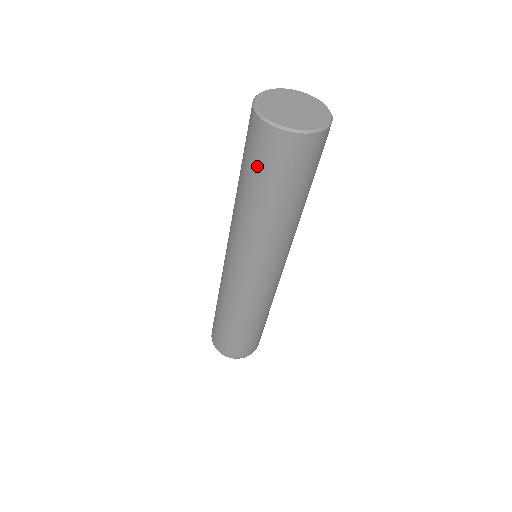
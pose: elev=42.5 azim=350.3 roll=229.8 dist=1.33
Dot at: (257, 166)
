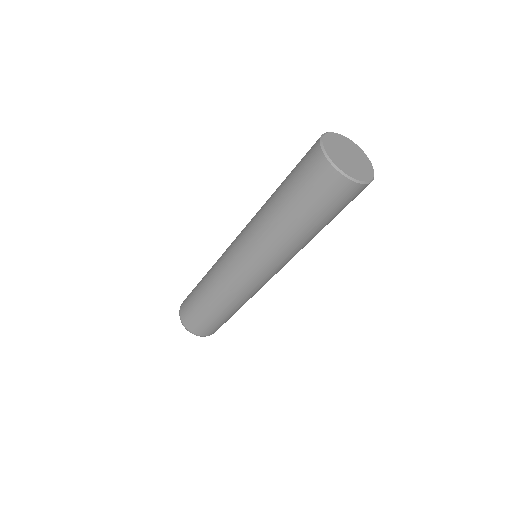
Dot at: (299, 185)
